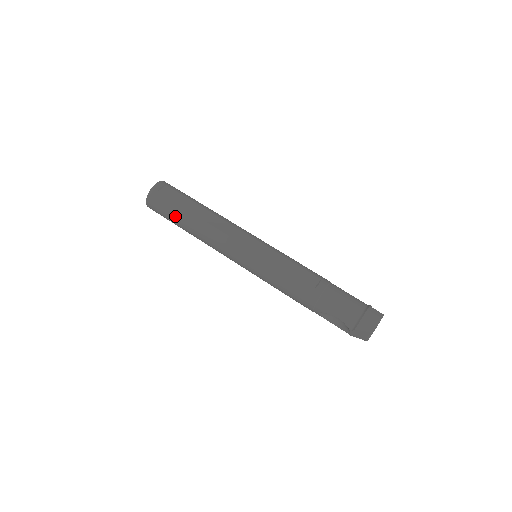
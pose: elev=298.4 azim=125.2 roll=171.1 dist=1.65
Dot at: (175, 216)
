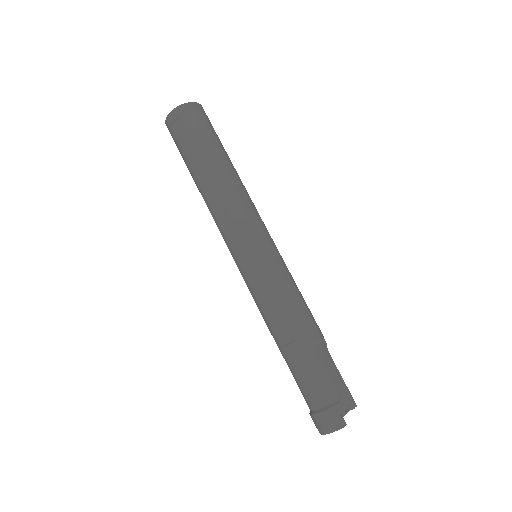
Dot at: occluded
